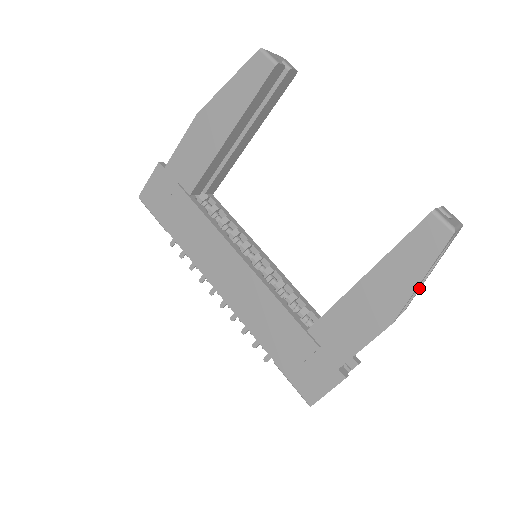
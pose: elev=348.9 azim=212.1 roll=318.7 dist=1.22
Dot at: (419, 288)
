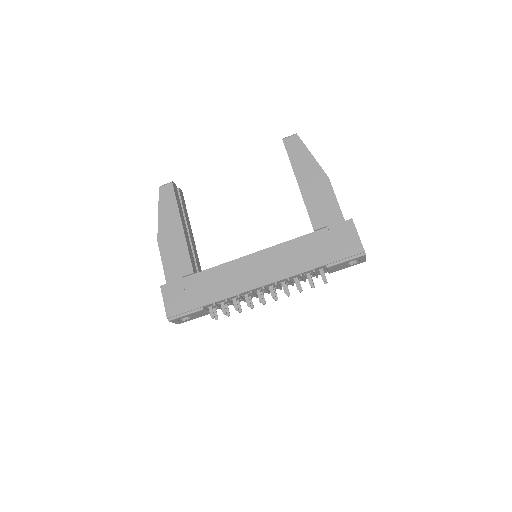
Dot at: occluded
